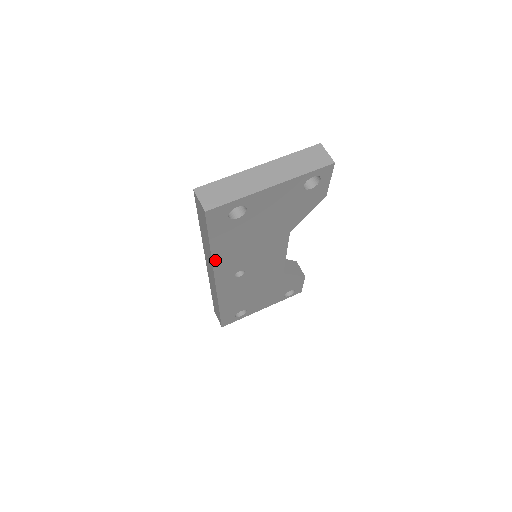
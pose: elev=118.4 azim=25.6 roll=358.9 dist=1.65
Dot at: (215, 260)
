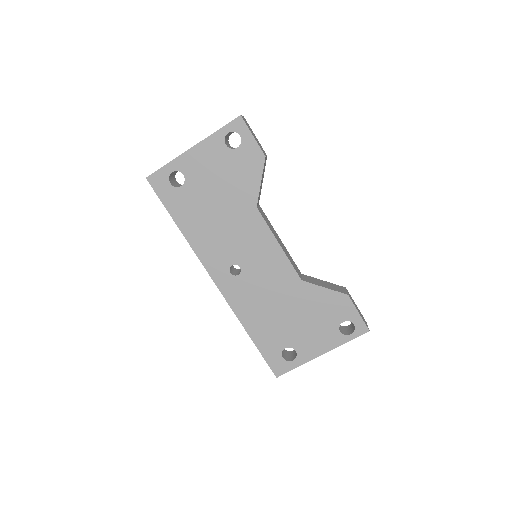
Dot at: (192, 243)
